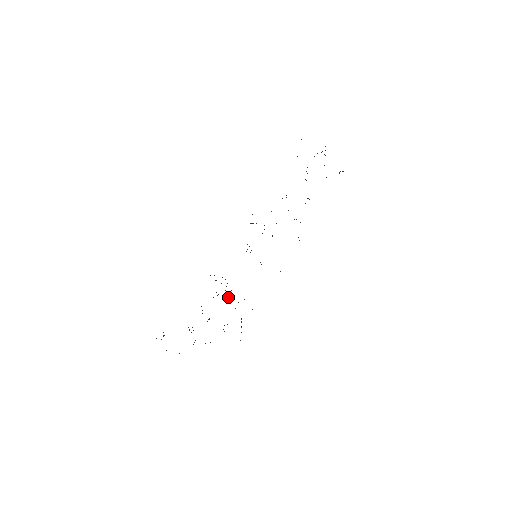
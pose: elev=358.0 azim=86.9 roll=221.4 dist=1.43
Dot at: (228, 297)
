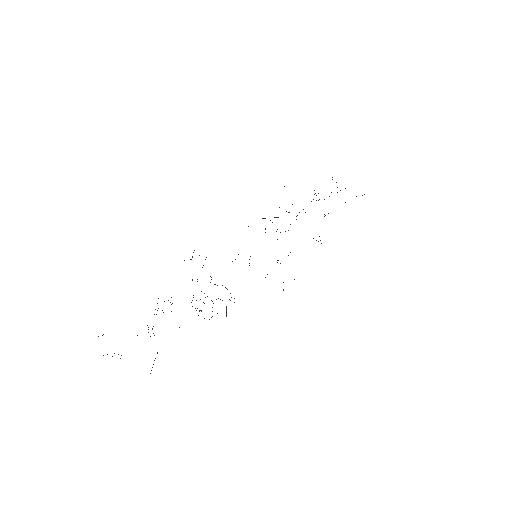
Dot at: occluded
